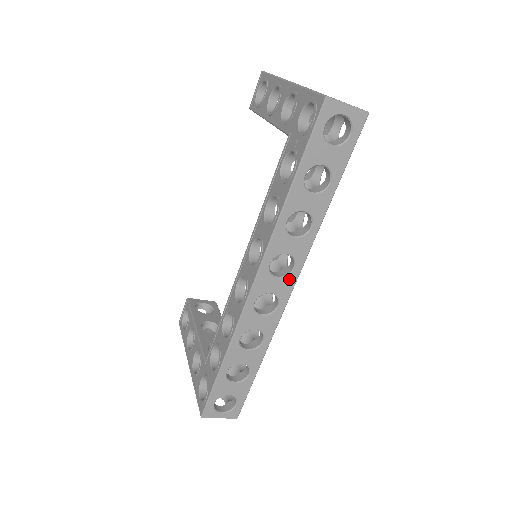
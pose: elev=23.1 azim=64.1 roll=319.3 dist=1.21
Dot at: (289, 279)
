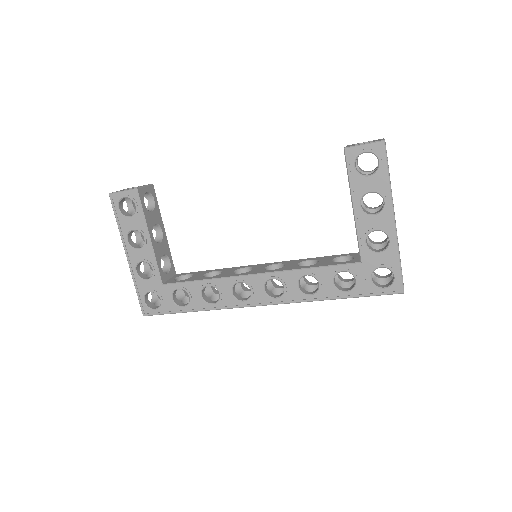
Dot at: occluded
